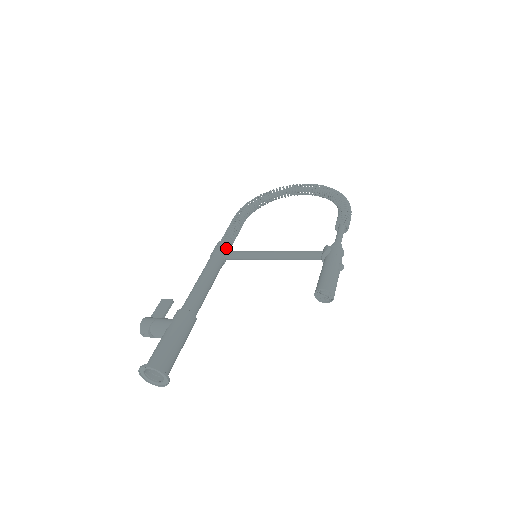
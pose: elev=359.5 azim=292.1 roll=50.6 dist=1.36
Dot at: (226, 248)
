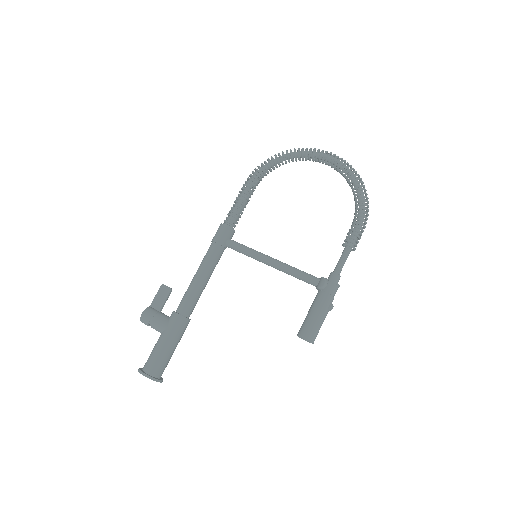
Dot at: (228, 236)
